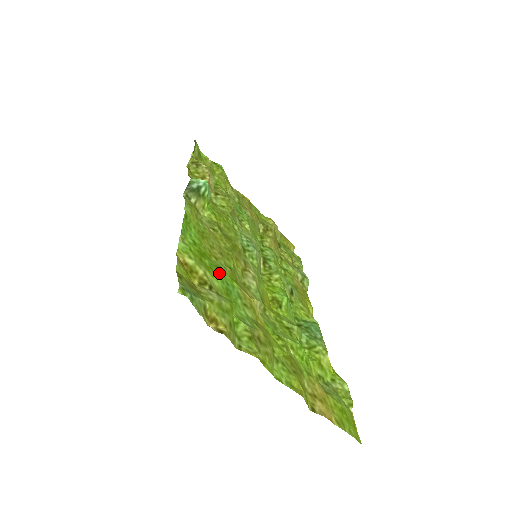
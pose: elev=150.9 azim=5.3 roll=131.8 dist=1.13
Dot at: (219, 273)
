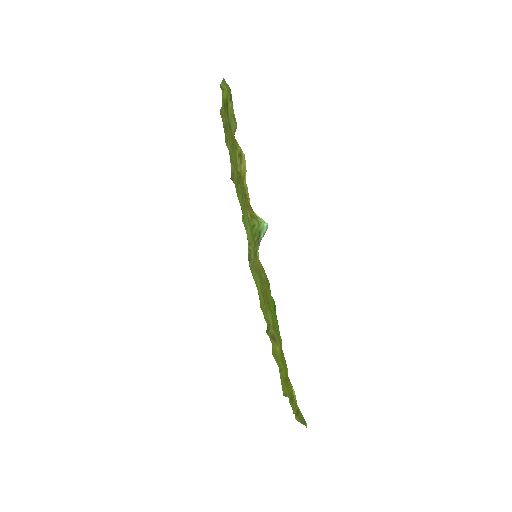
Dot at: occluded
